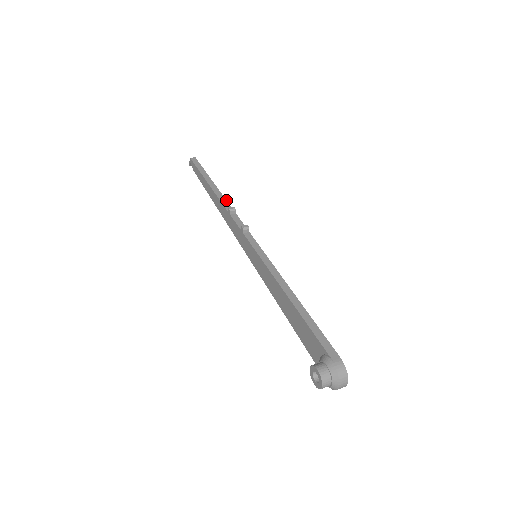
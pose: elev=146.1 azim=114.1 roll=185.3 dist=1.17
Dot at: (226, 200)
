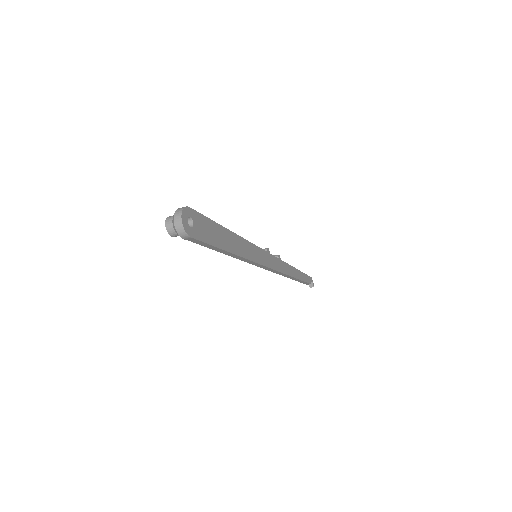
Dot at: (286, 263)
